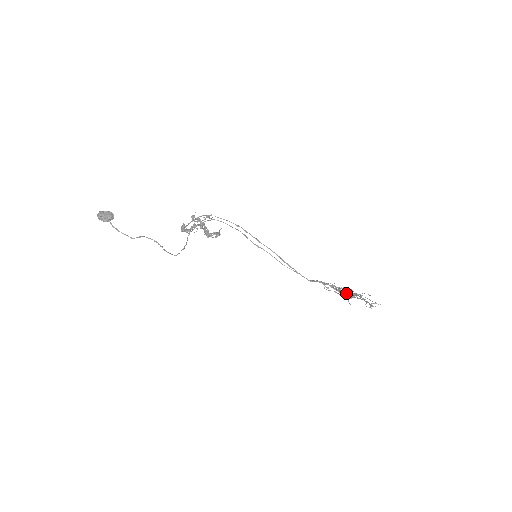
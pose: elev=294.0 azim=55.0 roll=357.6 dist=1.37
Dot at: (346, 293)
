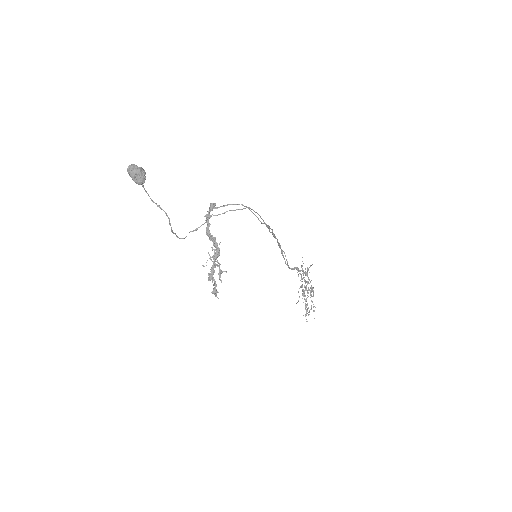
Dot at: occluded
